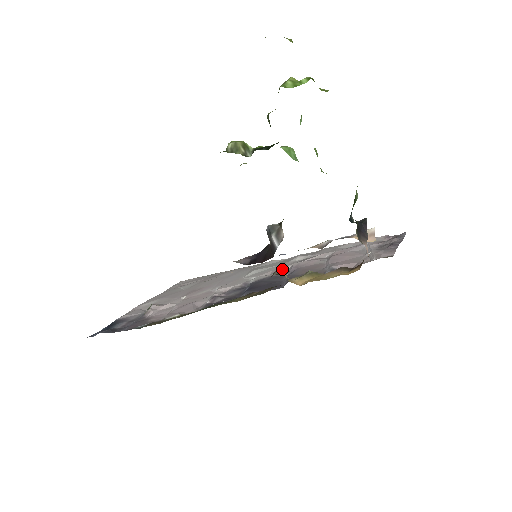
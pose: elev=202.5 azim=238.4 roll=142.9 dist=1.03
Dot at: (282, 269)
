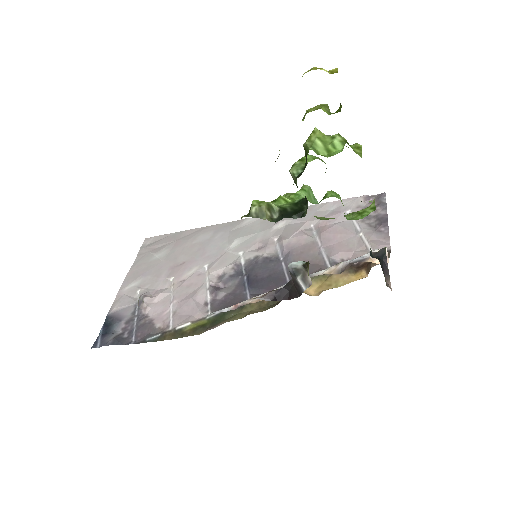
Dot at: occluded
